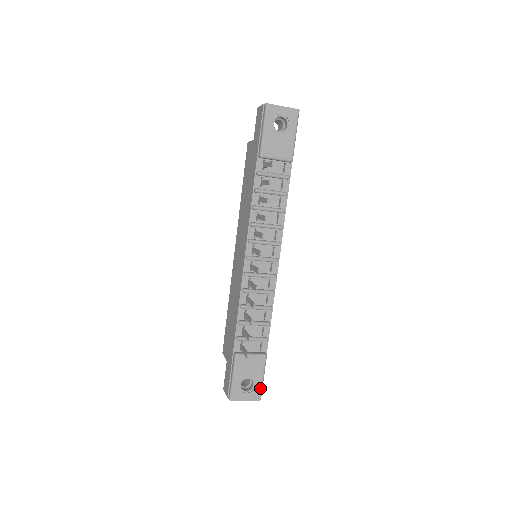
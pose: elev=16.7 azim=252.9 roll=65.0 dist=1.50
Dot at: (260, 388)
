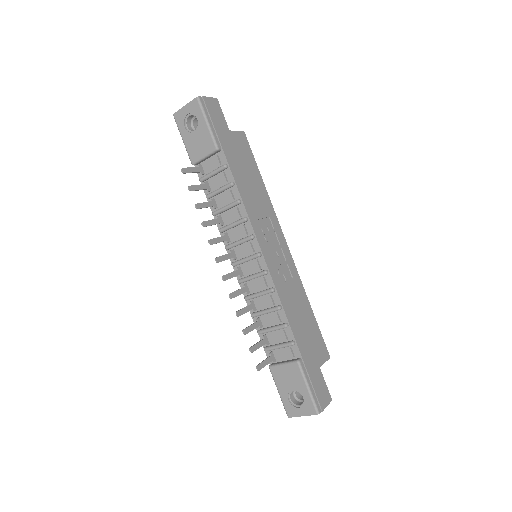
Dot at: (310, 400)
